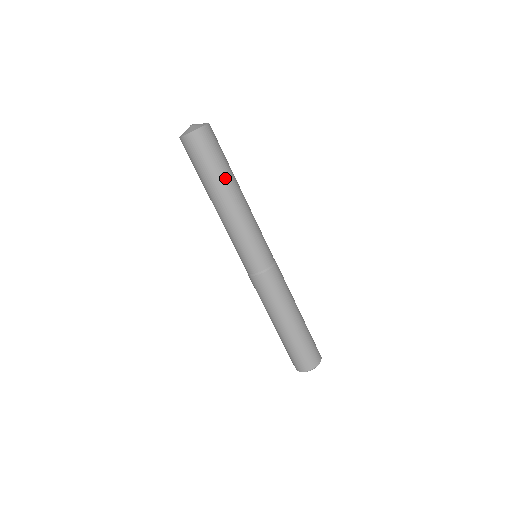
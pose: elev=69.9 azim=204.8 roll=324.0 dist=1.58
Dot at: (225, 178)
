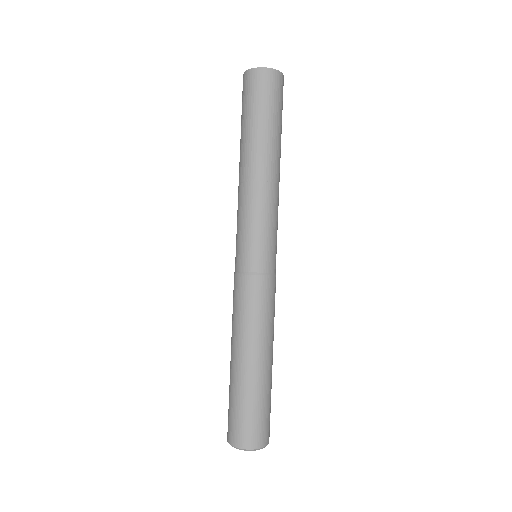
Dot at: (265, 137)
